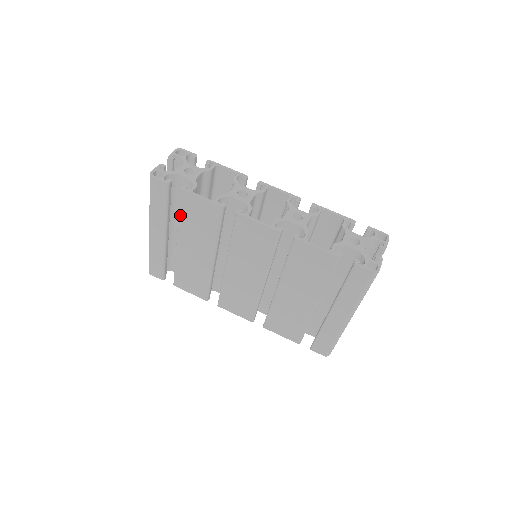
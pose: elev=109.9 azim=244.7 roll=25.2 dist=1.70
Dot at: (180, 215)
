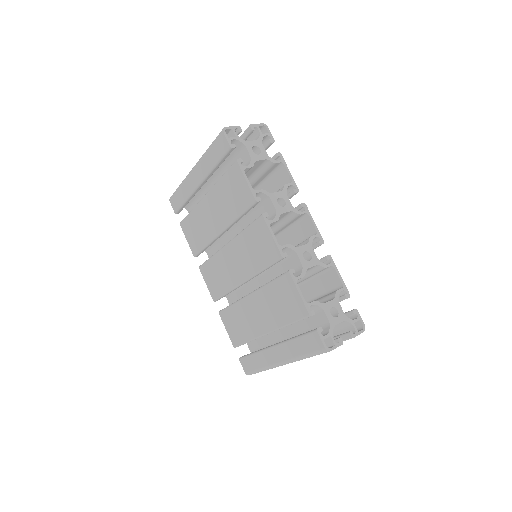
Dot at: (222, 178)
